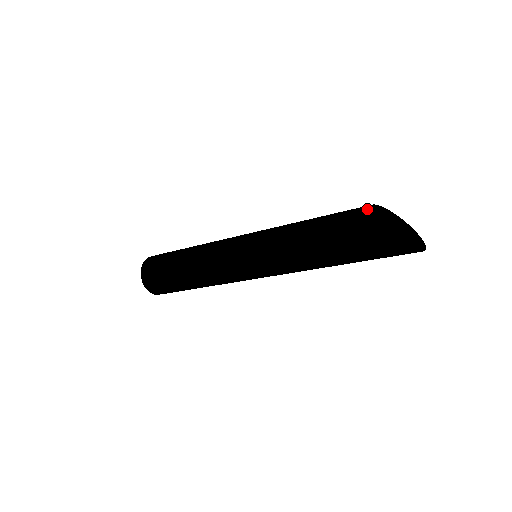
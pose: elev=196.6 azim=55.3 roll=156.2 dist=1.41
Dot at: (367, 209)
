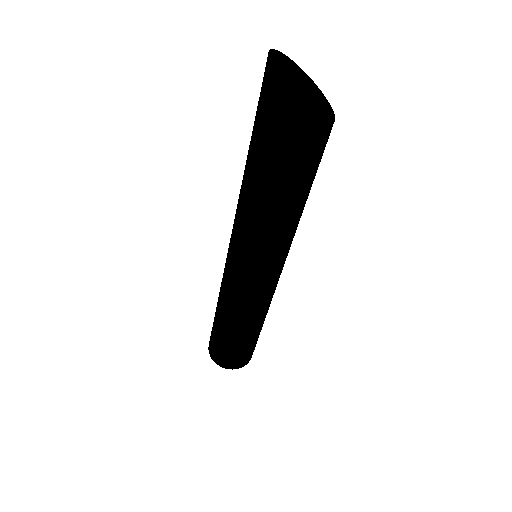
Dot at: occluded
